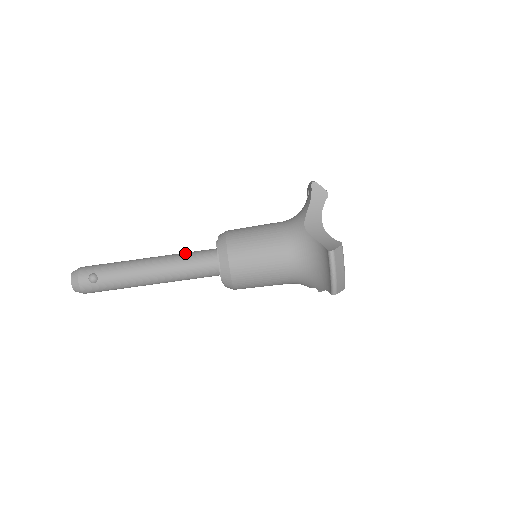
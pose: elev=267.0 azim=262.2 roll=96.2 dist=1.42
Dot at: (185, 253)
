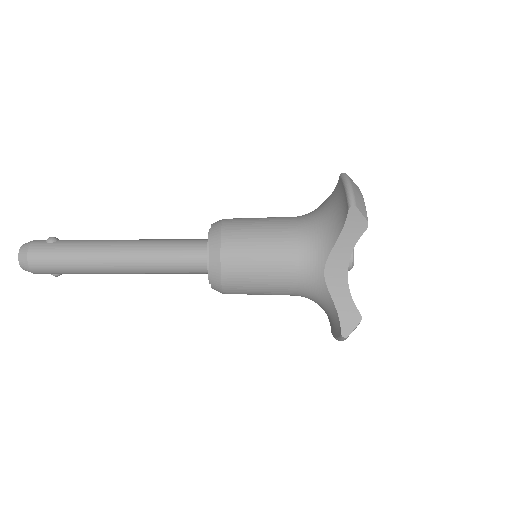
Dot at: occluded
